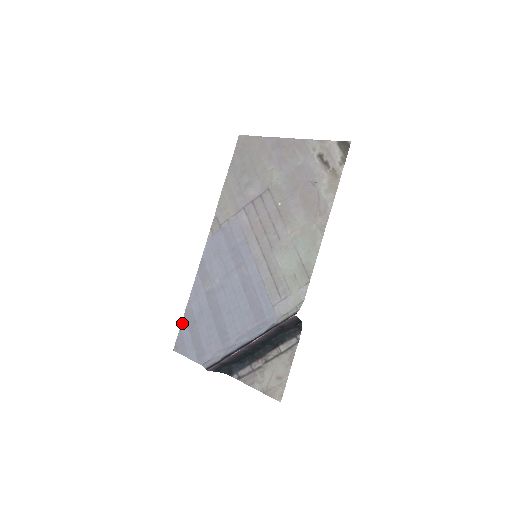
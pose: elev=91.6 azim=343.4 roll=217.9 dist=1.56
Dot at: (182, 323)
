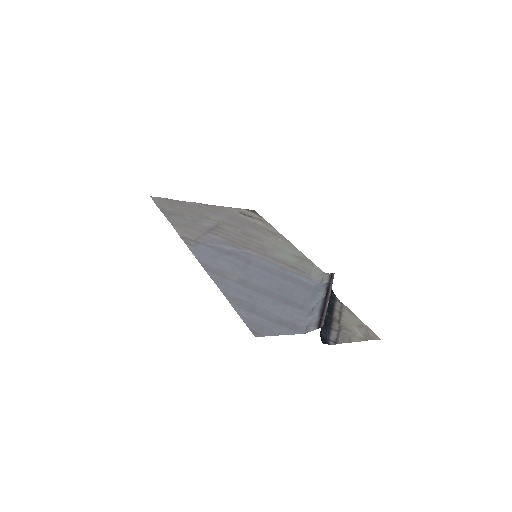
Dot at: (237, 311)
